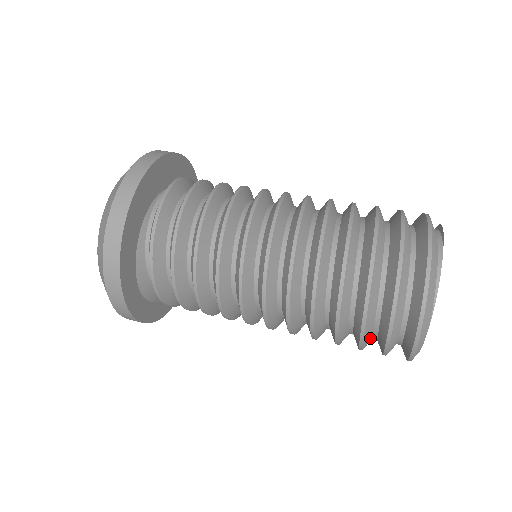
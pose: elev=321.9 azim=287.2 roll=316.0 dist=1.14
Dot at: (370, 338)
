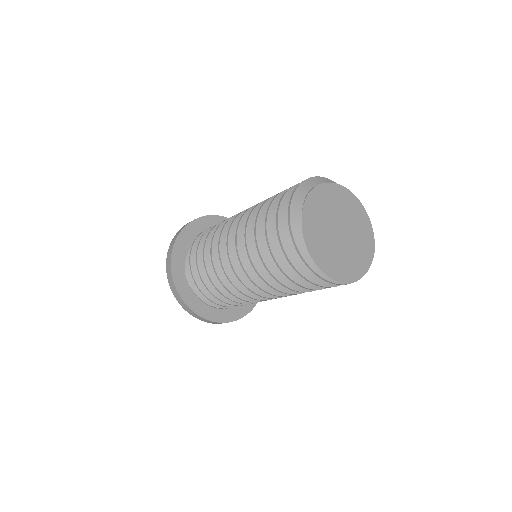
Dot at: (281, 250)
